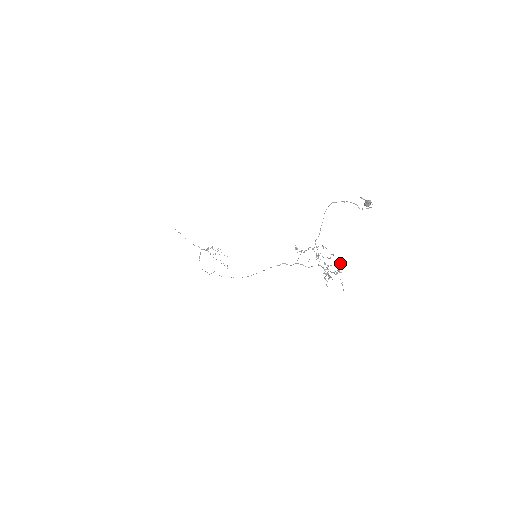
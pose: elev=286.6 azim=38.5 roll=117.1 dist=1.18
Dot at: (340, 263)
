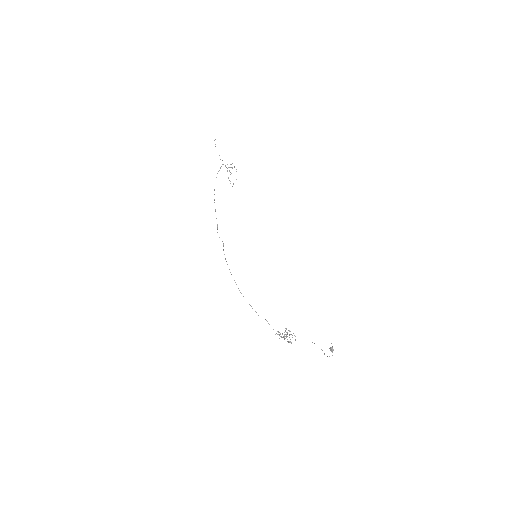
Dot at: occluded
